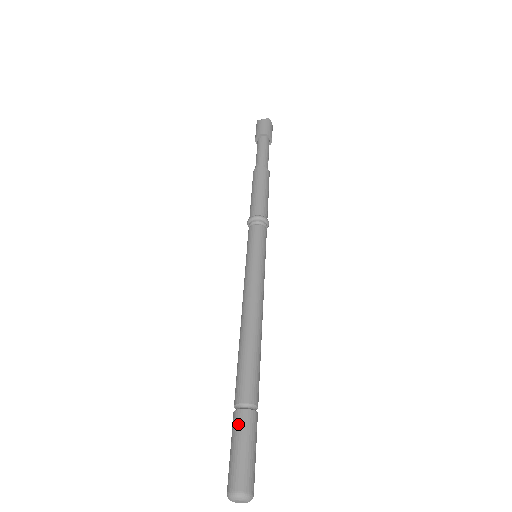
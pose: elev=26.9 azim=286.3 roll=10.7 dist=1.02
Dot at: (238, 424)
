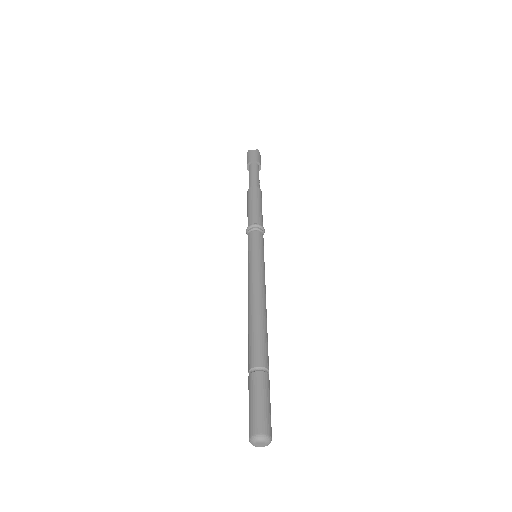
Dot at: (255, 383)
